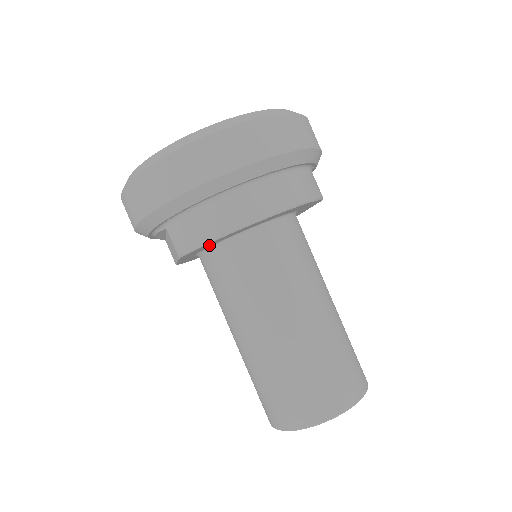
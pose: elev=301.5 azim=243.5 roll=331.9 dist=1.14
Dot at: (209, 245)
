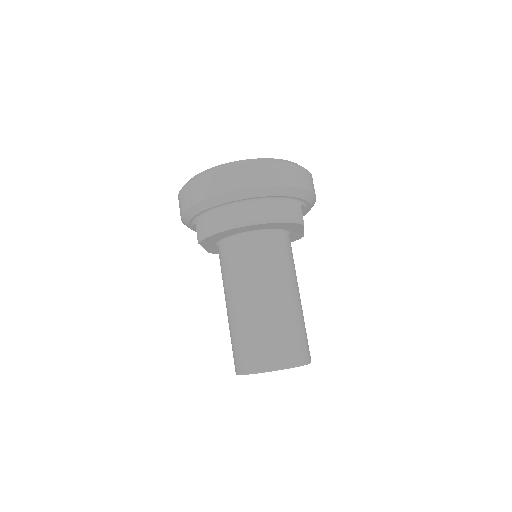
Dot at: (217, 238)
